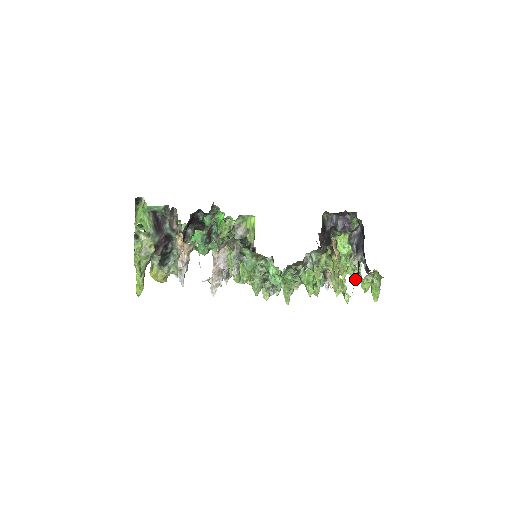
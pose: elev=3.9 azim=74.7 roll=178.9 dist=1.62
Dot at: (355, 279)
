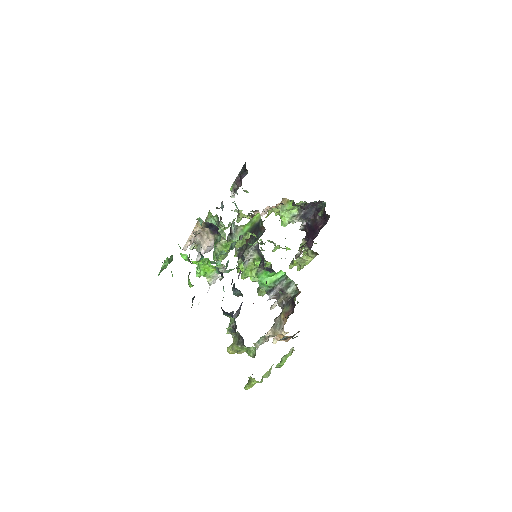
Dot at: occluded
